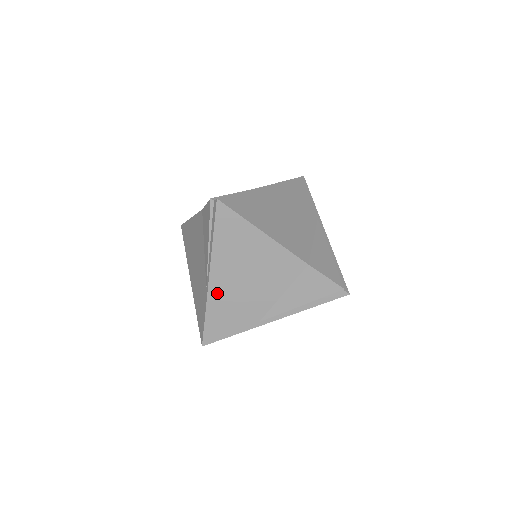
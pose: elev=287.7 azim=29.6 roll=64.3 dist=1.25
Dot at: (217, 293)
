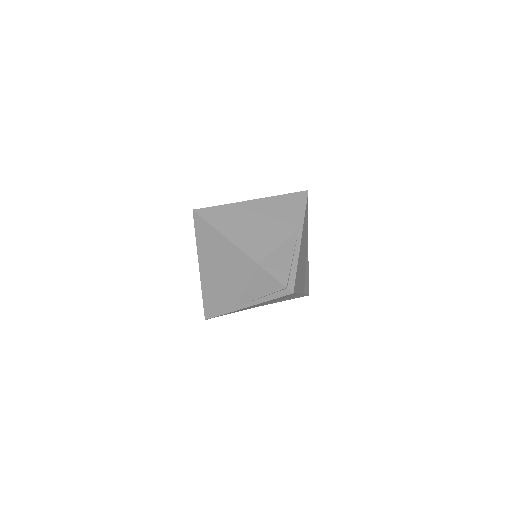
Dot at: (206, 280)
